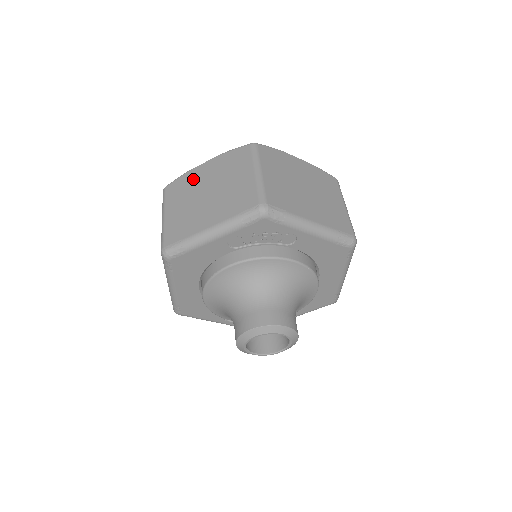
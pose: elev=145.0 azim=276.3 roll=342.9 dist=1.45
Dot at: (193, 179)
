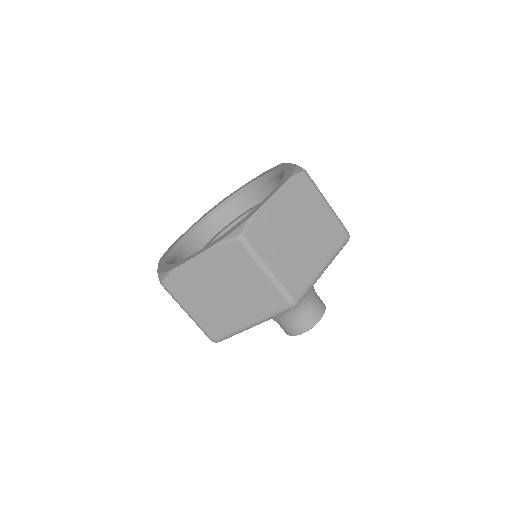
Dot at: (193, 277)
